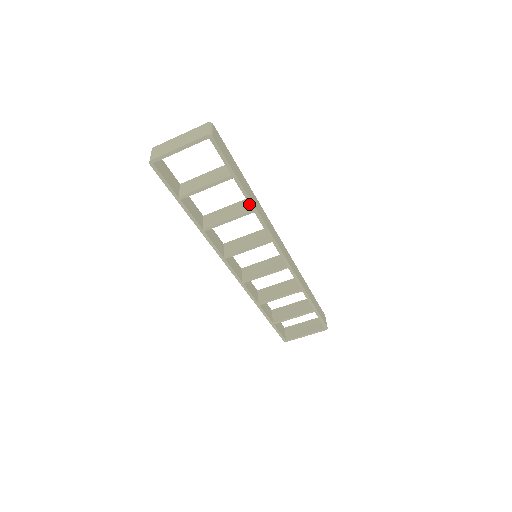
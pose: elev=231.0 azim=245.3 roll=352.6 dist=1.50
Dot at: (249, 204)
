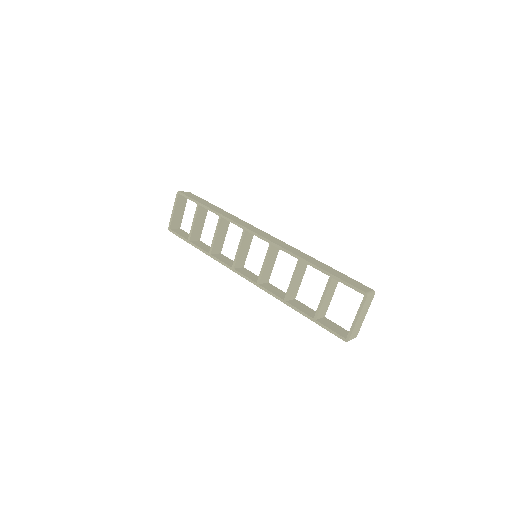
Dot at: occluded
